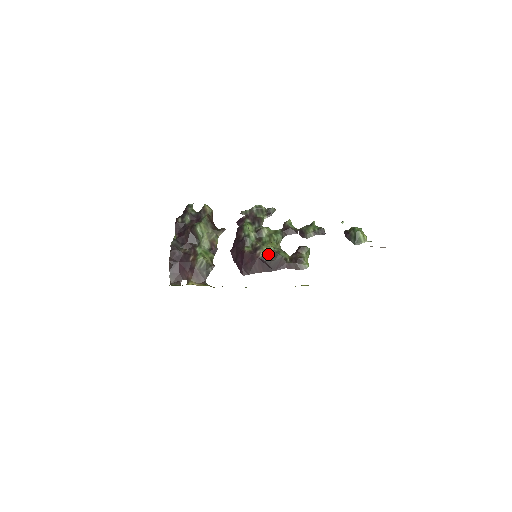
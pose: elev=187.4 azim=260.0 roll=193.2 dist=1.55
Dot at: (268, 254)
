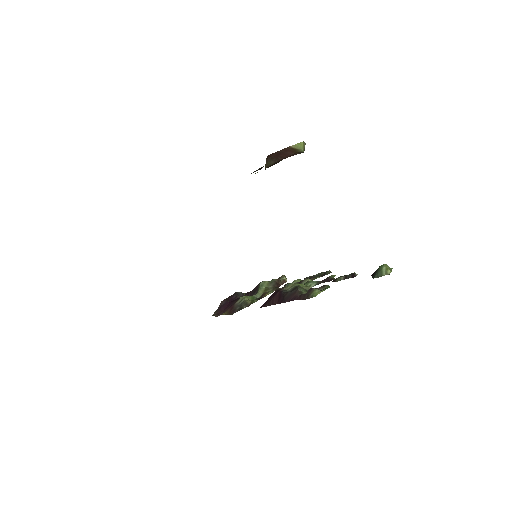
Dot at: (290, 289)
